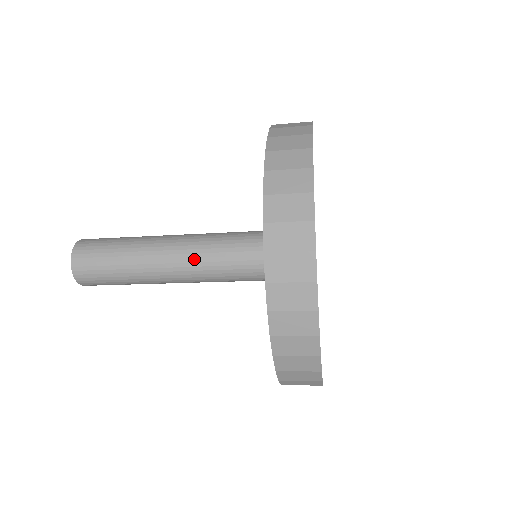
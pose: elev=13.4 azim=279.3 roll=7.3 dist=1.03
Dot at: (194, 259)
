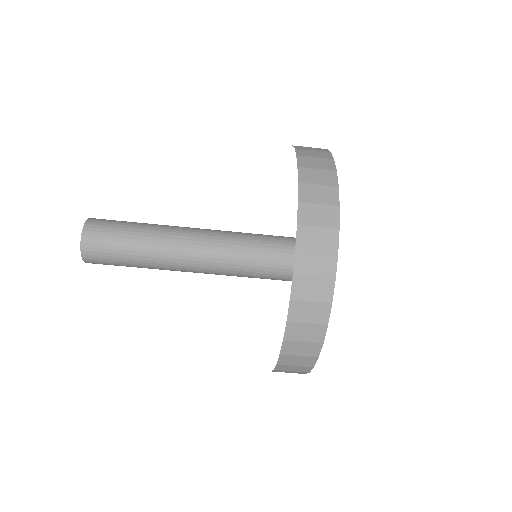
Dot at: (204, 255)
